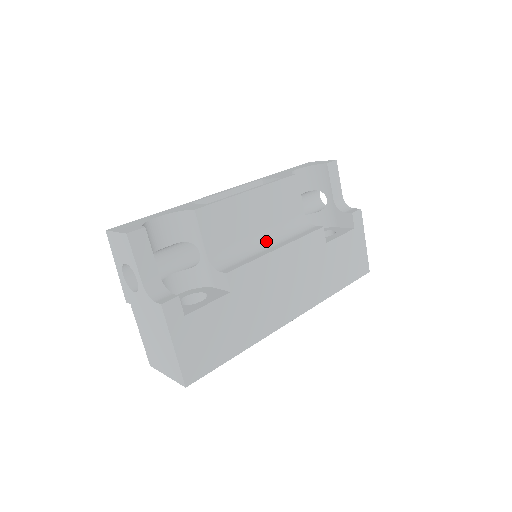
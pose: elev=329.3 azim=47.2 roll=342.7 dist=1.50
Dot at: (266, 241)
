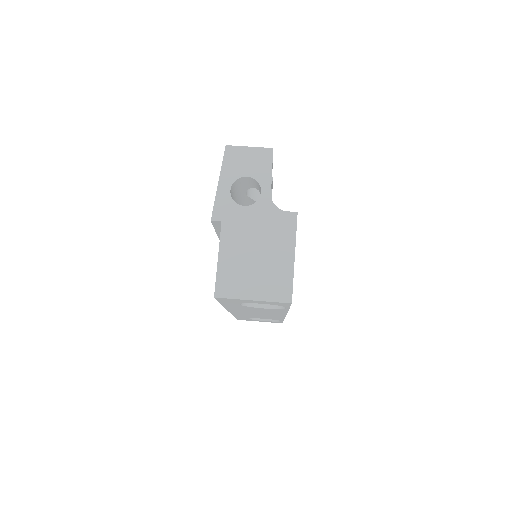
Dot at: occluded
